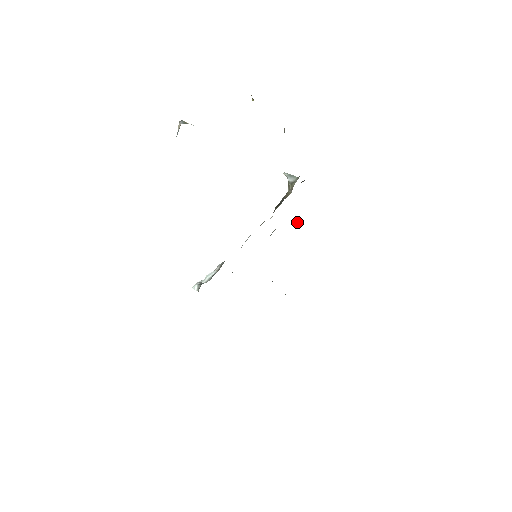
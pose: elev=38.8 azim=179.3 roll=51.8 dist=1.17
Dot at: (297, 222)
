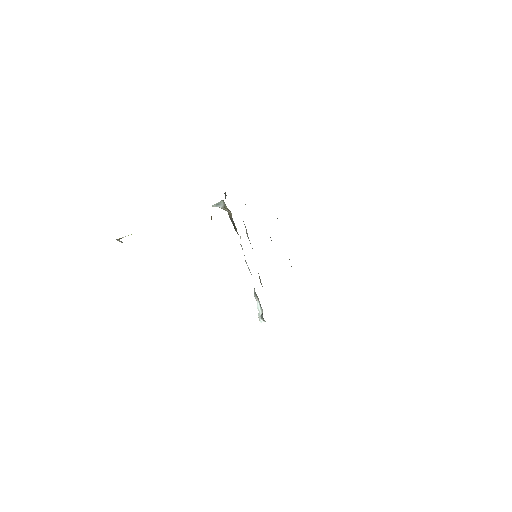
Dot at: occluded
